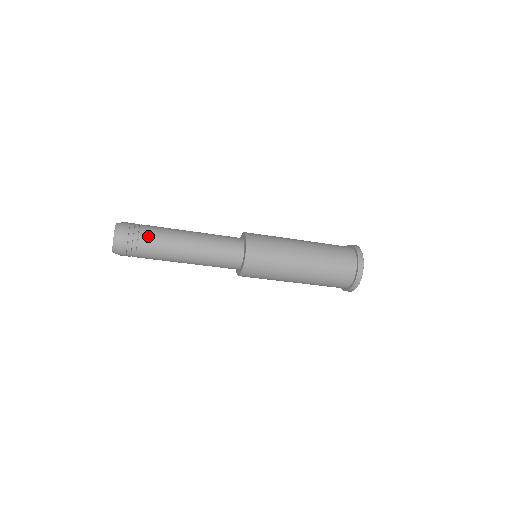
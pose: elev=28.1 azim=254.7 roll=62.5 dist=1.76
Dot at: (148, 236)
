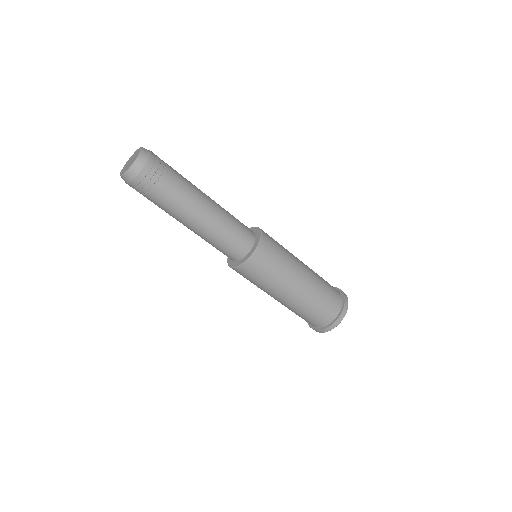
Dot at: occluded
